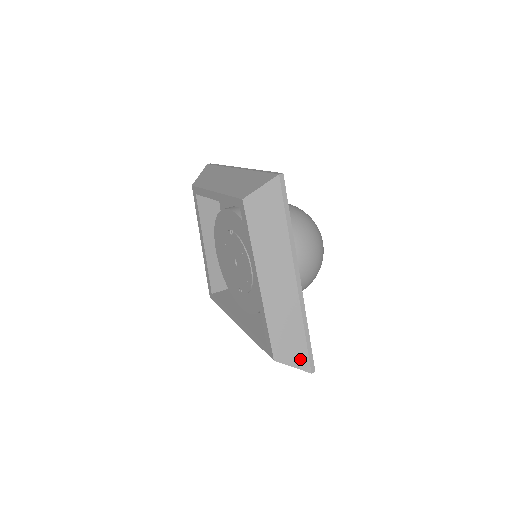
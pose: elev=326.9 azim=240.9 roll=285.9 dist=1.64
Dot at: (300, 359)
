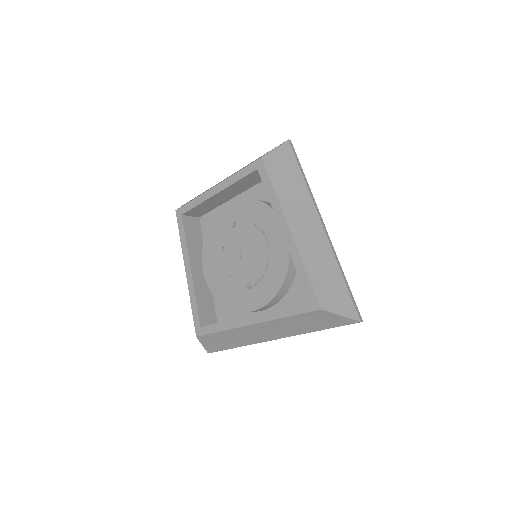
Dot at: (346, 306)
